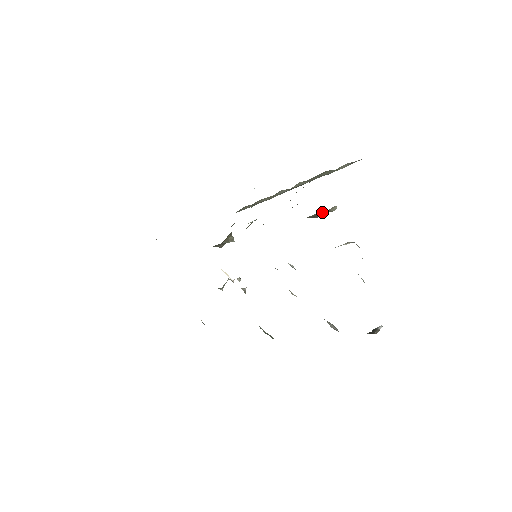
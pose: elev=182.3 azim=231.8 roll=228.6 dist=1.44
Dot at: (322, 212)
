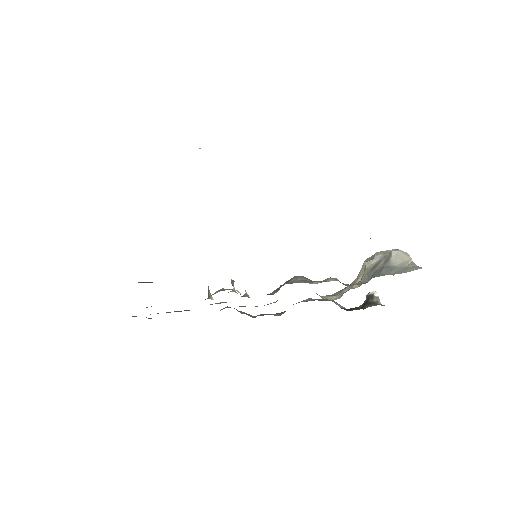
Dot at: occluded
